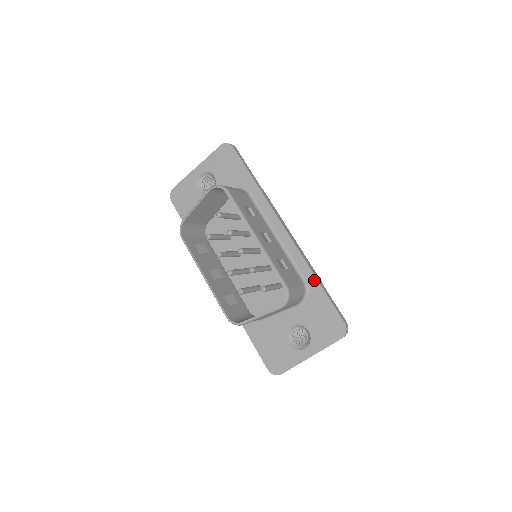
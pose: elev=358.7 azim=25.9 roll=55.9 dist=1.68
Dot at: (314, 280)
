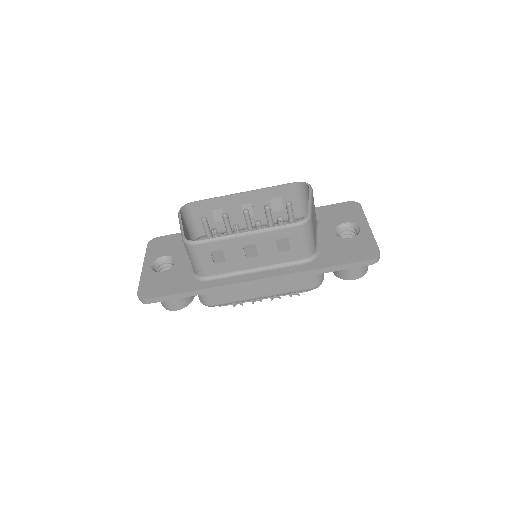
Dot at: occluded
